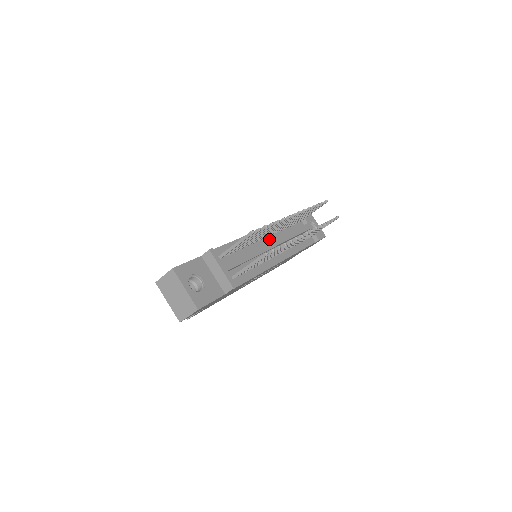
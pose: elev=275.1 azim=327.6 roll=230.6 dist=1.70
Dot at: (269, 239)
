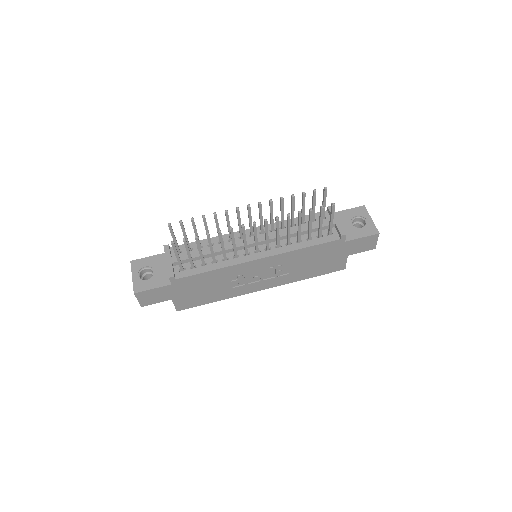
Dot at: occluded
